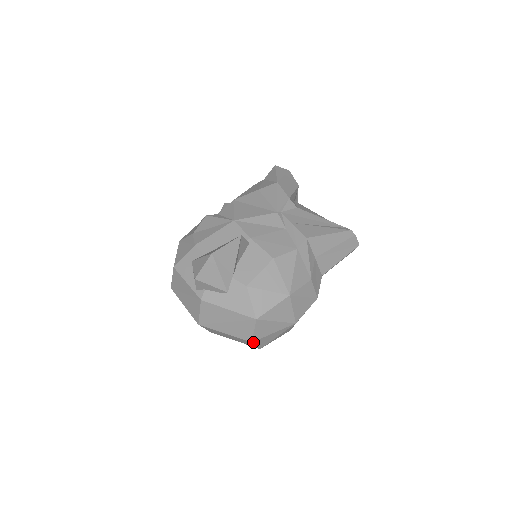
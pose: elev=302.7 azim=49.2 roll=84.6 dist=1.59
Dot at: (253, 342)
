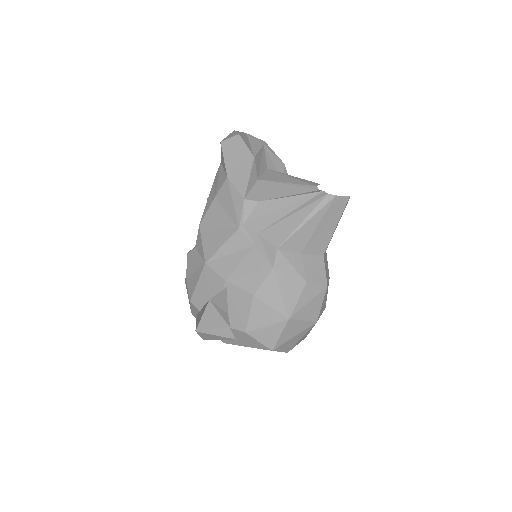
Dot at: occluded
